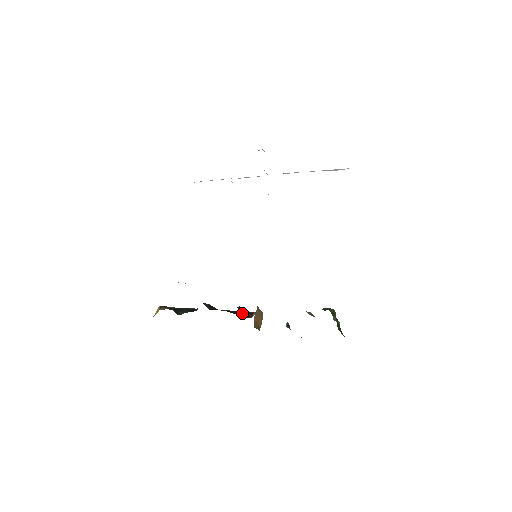
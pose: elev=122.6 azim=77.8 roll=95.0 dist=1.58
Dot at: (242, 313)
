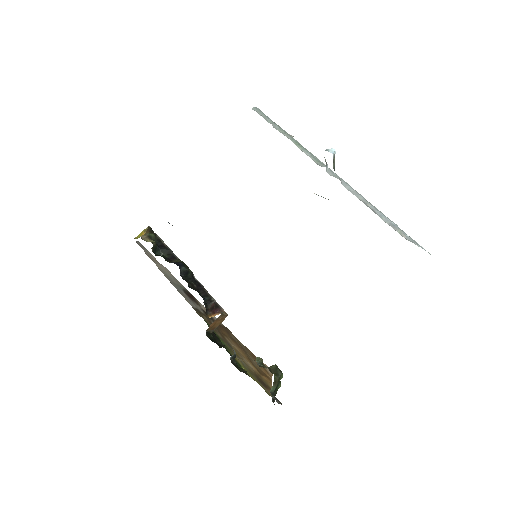
Dot at: (210, 301)
